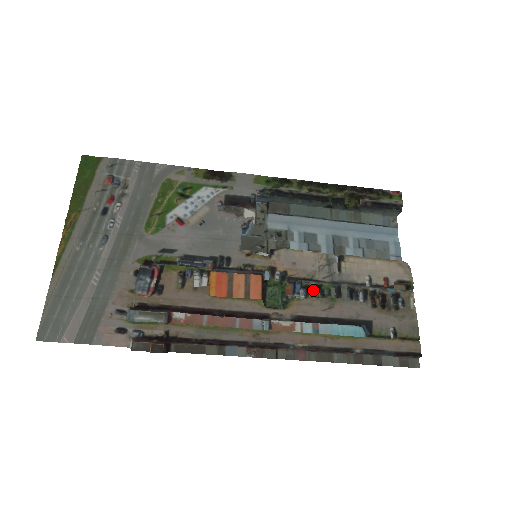
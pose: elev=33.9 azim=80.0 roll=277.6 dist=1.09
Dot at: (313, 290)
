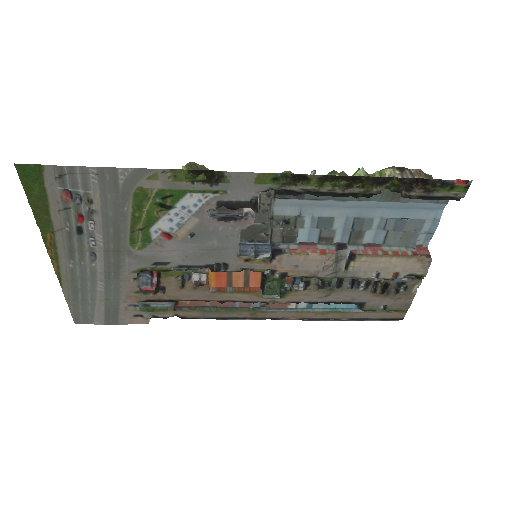
Dot at: (313, 284)
